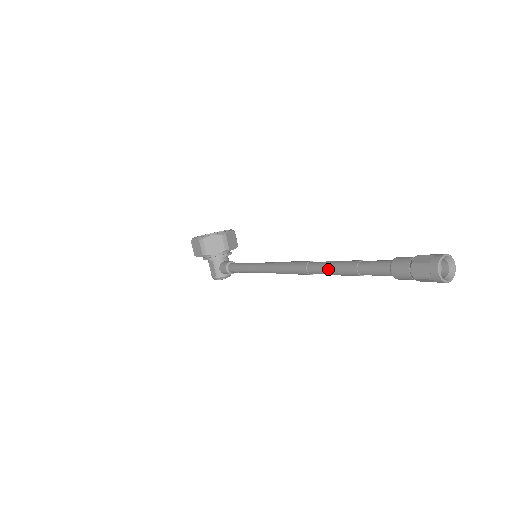
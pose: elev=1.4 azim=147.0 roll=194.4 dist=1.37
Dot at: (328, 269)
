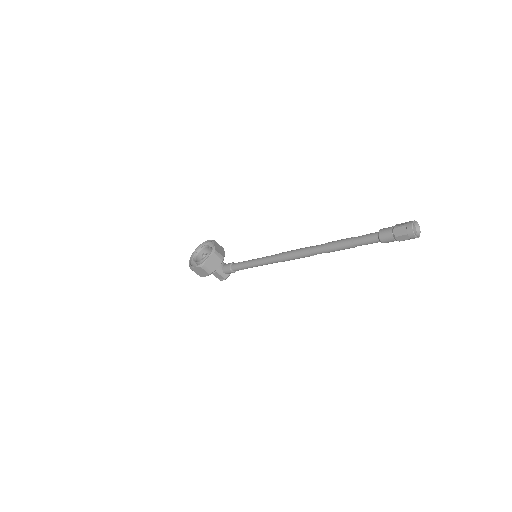
Dot at: (330, 251)
